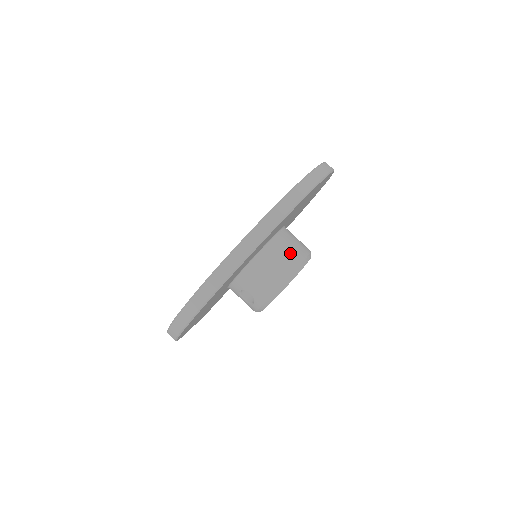
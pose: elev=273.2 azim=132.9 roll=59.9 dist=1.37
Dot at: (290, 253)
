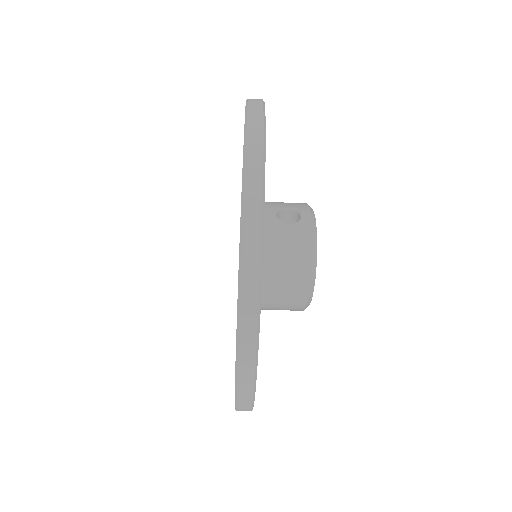
Dot at: (288, 295)
